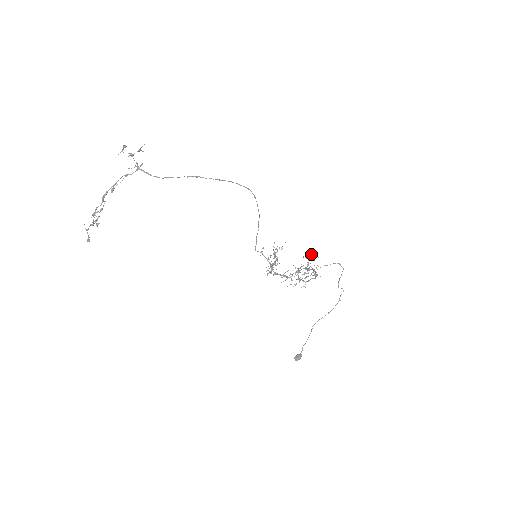
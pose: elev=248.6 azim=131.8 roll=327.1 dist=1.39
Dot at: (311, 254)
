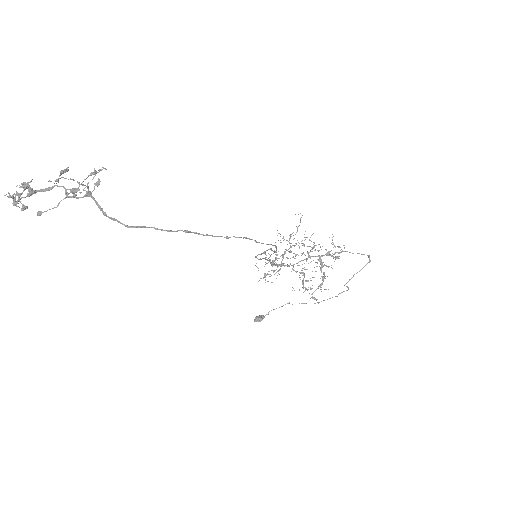
Dot at: (338, 247)
